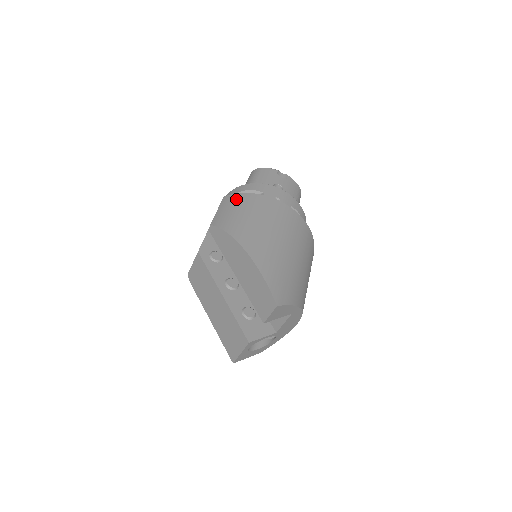
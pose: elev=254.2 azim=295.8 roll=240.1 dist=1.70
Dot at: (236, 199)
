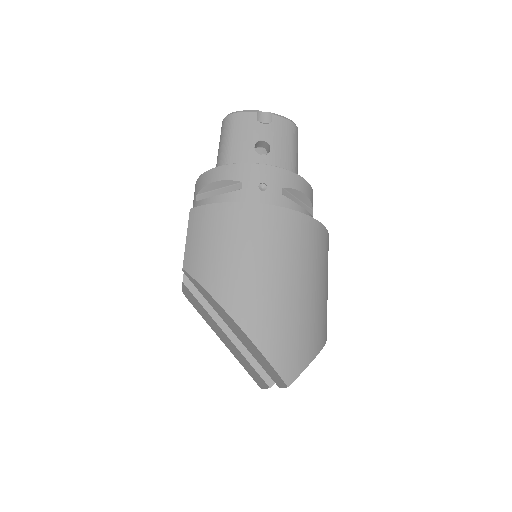
Dot at: (205, 218)
